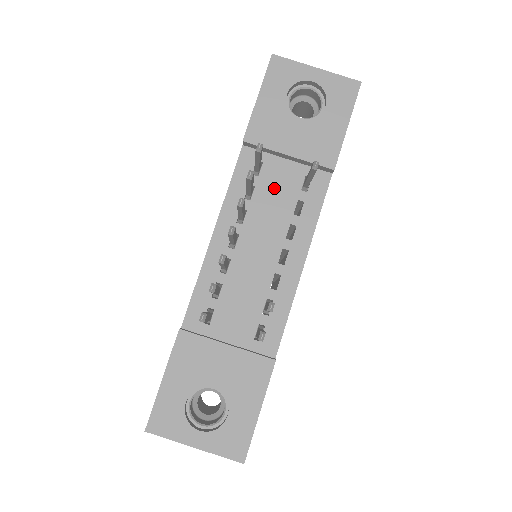
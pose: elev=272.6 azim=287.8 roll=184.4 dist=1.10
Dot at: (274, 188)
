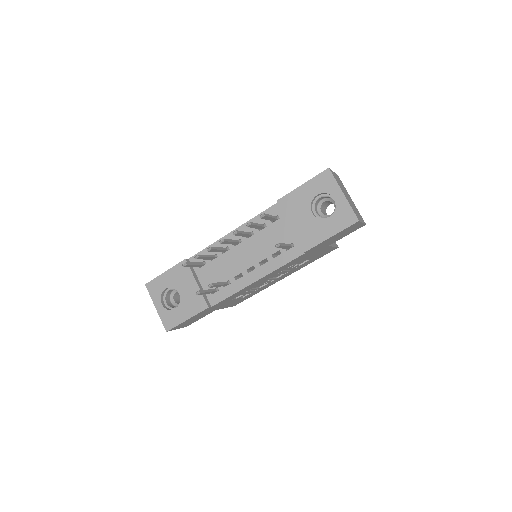
Dot at: (274, 235)
